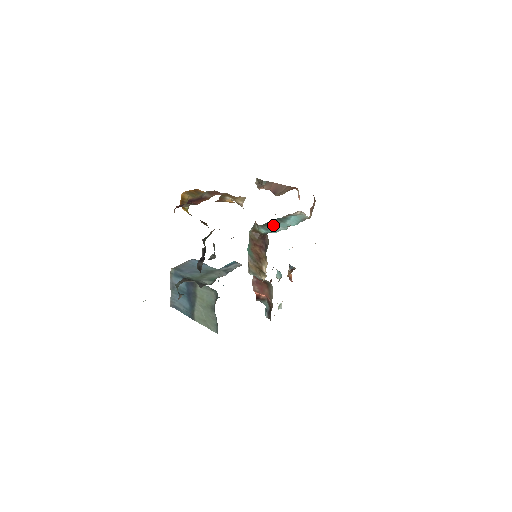
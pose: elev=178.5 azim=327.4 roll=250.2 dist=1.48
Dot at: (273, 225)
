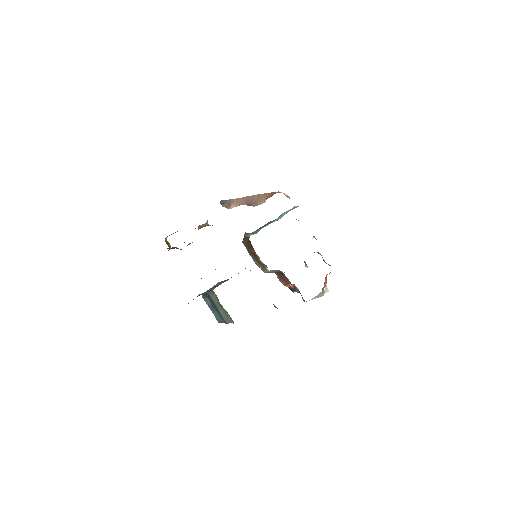
Dot at: (262, 227)
